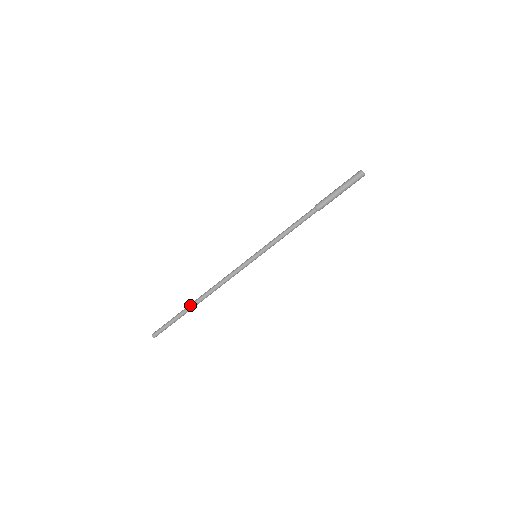
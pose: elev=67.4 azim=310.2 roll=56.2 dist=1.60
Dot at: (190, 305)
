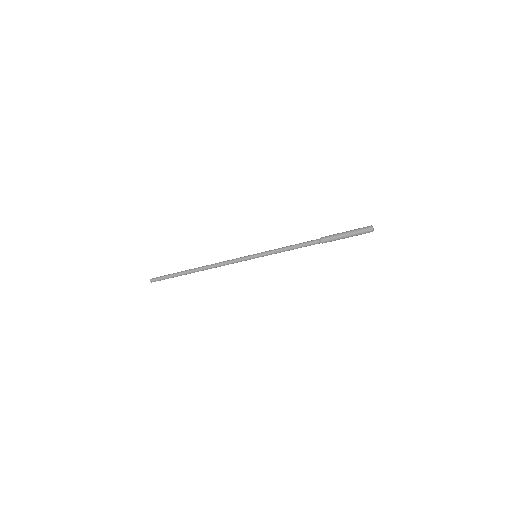
Dot at: (189, 272)
